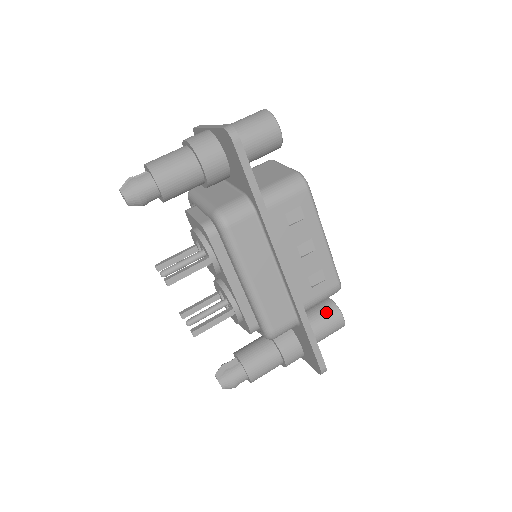
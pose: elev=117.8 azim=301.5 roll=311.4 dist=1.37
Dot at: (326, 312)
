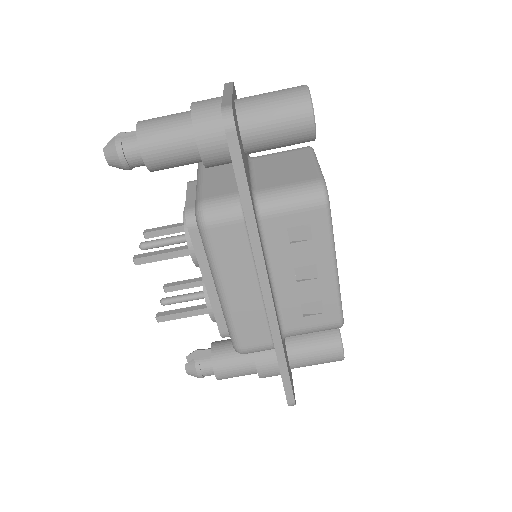
Dot at: (325, 340)
